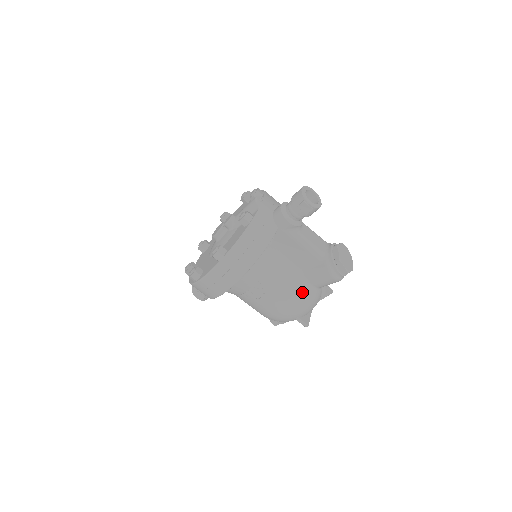
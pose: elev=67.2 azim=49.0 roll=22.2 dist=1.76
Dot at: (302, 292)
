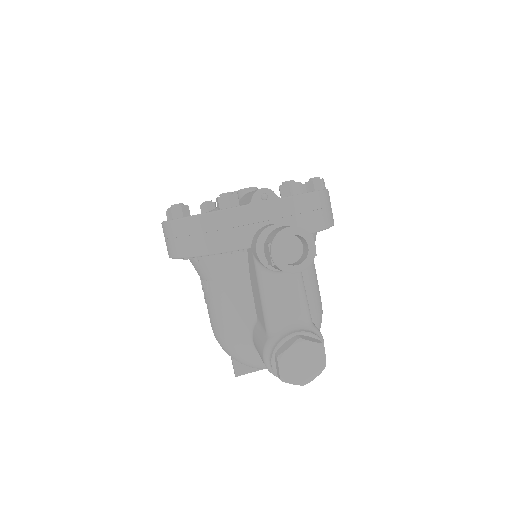
Dot at: (238, 340)
